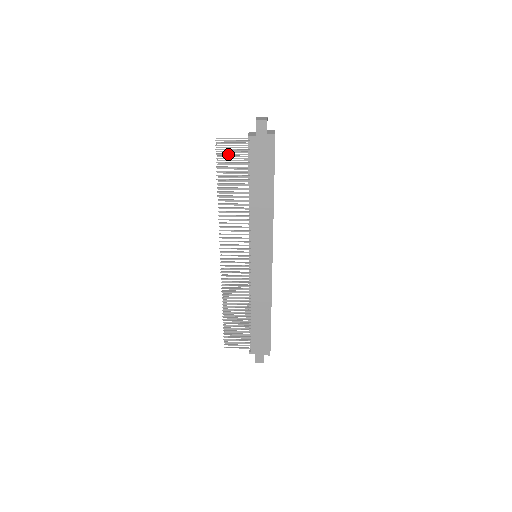
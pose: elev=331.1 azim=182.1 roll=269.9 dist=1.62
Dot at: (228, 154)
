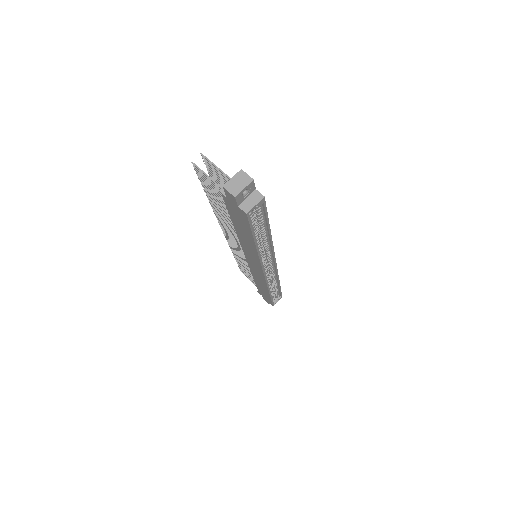
Dot at: (207, 182)
